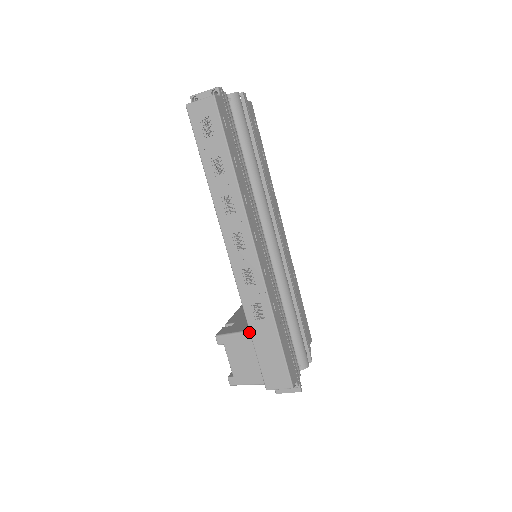
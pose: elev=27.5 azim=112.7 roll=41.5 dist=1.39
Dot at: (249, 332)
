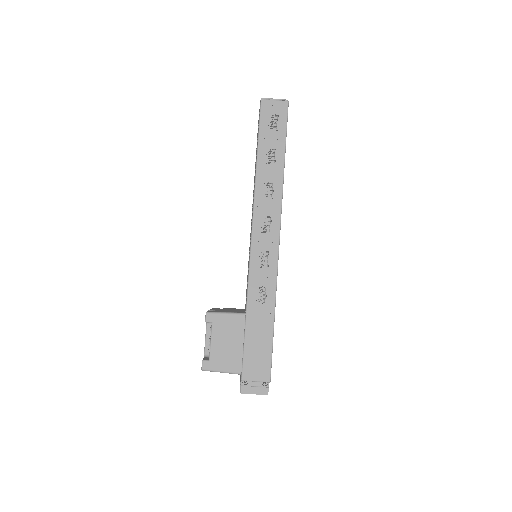
Dot at: (244, 314)
